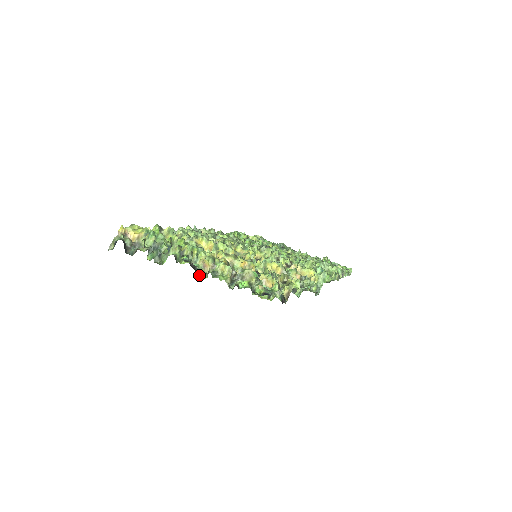
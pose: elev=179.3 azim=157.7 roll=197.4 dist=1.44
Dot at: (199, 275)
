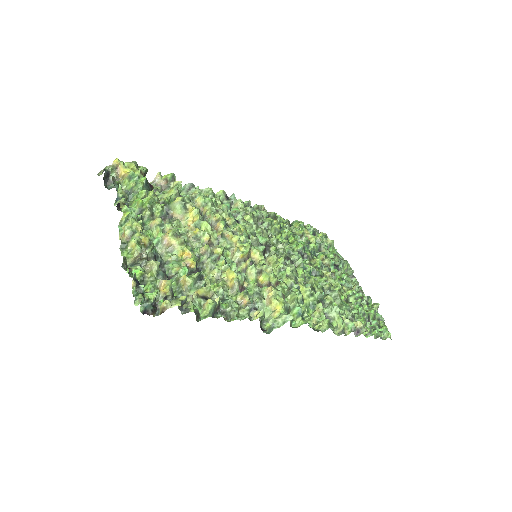
Dot at: occluded
